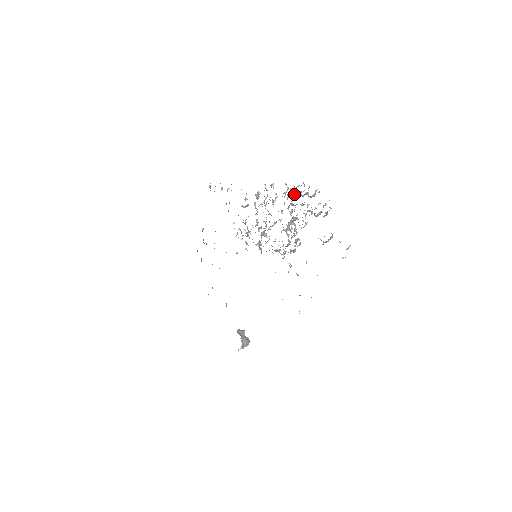
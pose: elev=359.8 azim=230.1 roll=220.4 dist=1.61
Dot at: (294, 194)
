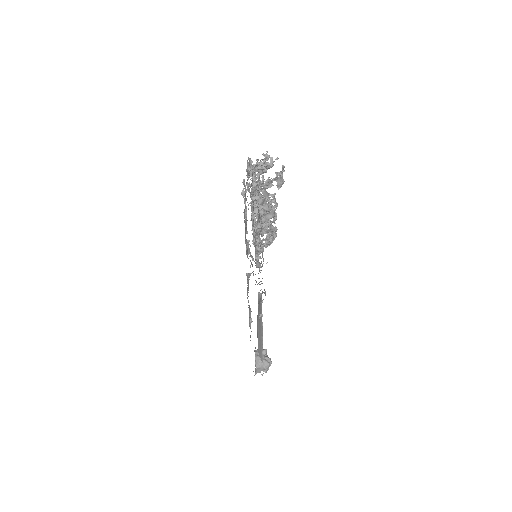
Dot at: (265, 171)
